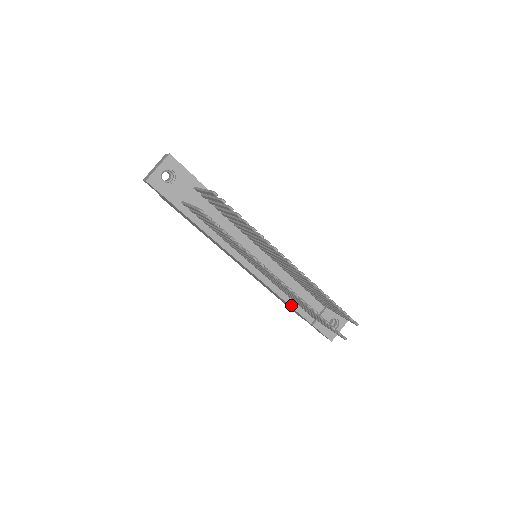
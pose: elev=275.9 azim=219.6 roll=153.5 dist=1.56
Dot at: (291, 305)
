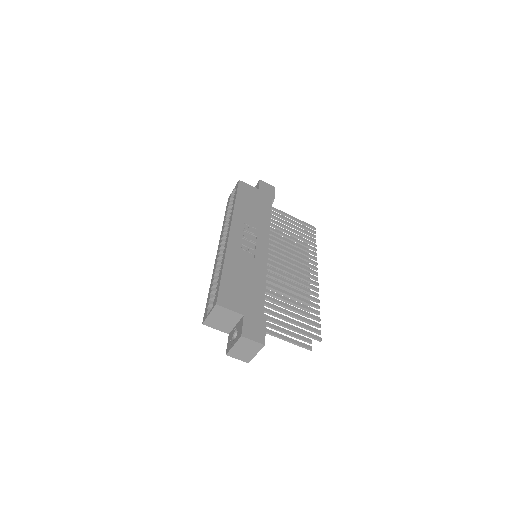
Dot at: occluded
